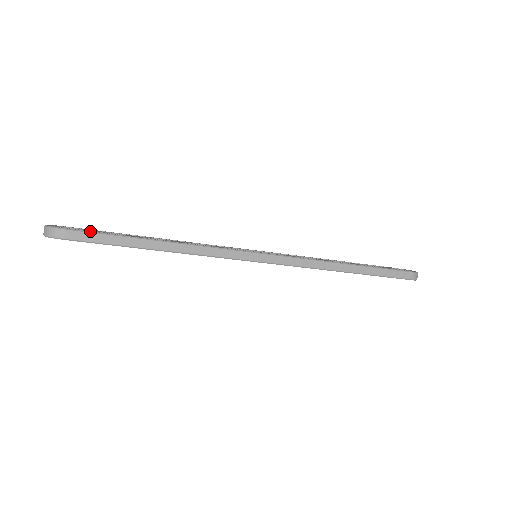
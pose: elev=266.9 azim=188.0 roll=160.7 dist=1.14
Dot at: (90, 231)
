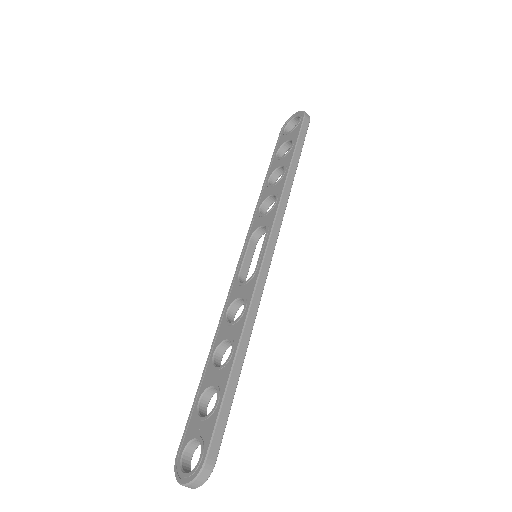
Dot at: (213, 431)
